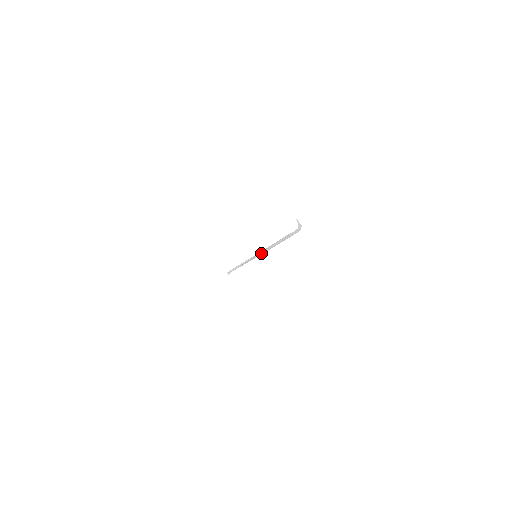
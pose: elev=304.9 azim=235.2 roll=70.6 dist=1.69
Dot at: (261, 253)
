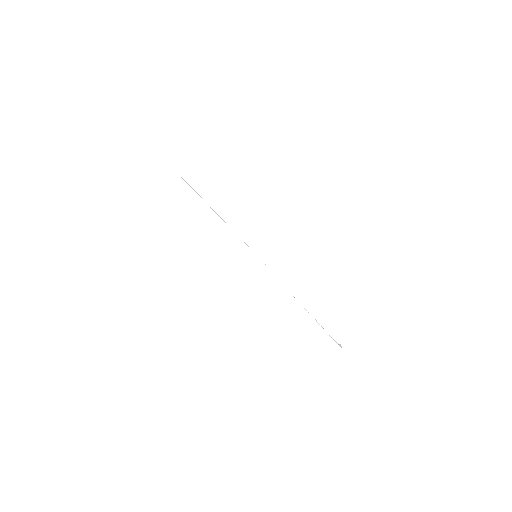
Dot at: (267, 268)
